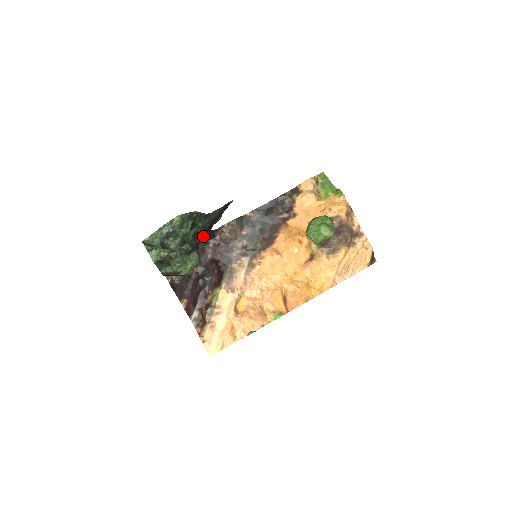
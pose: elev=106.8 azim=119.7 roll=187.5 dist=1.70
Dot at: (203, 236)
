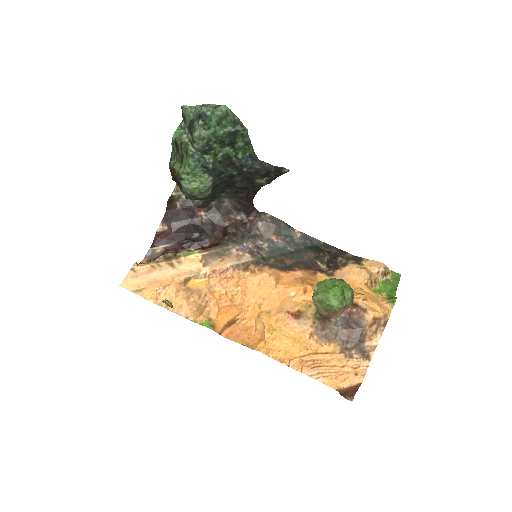
Dot at: (235, 179)
